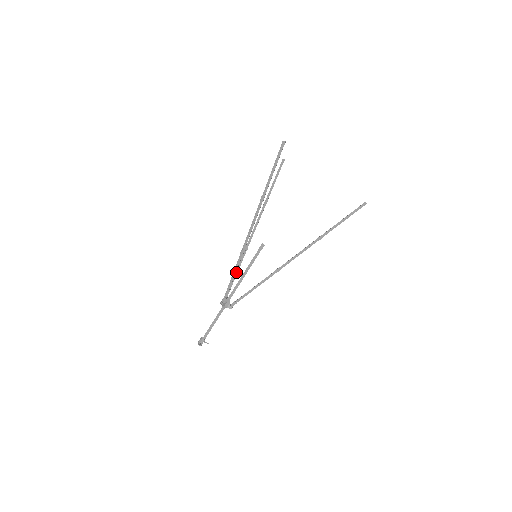
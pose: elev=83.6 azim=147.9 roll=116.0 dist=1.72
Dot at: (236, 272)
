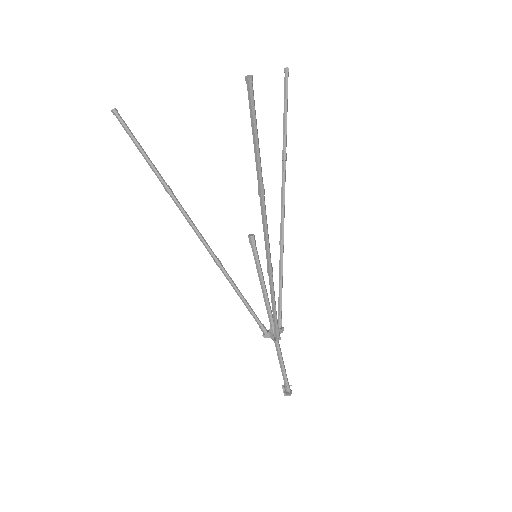
Dot at: (242, 296)
